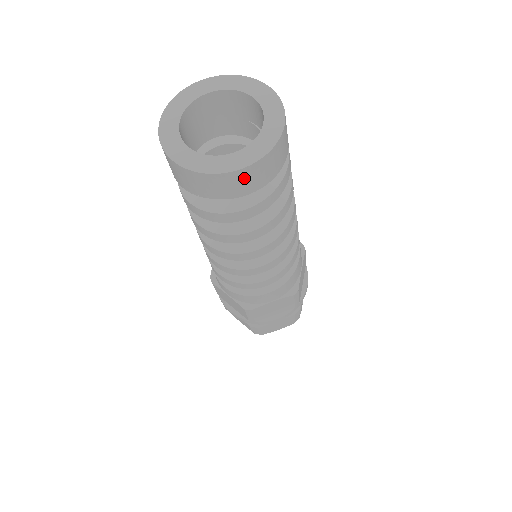
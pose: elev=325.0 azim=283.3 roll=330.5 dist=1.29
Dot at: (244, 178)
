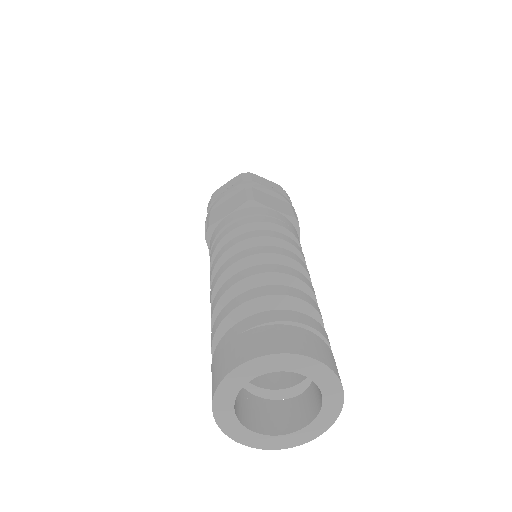
Dot at: occluded
